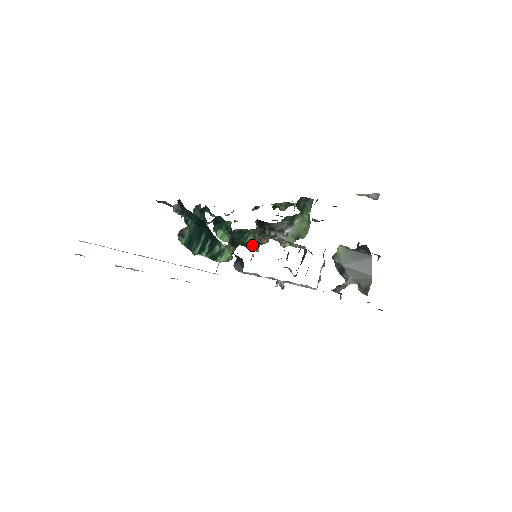
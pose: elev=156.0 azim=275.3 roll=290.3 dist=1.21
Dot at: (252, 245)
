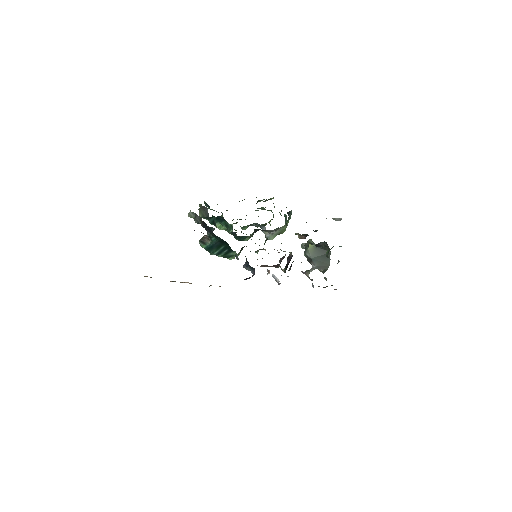
Dot at: occluded
